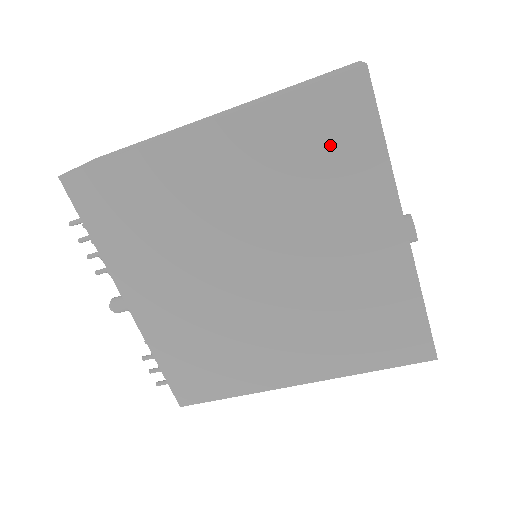
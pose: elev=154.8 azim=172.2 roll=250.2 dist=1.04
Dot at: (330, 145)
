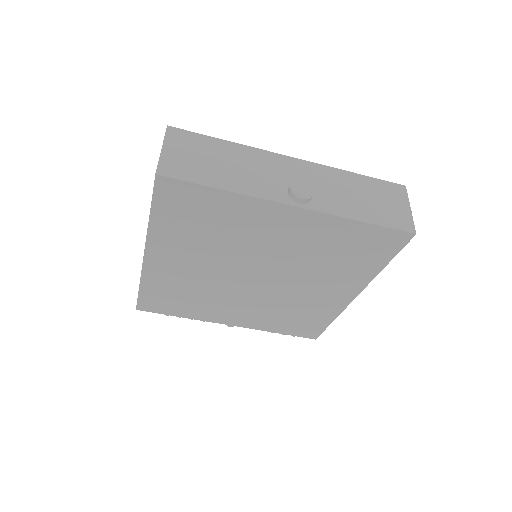
Dot at: (199, 213)
